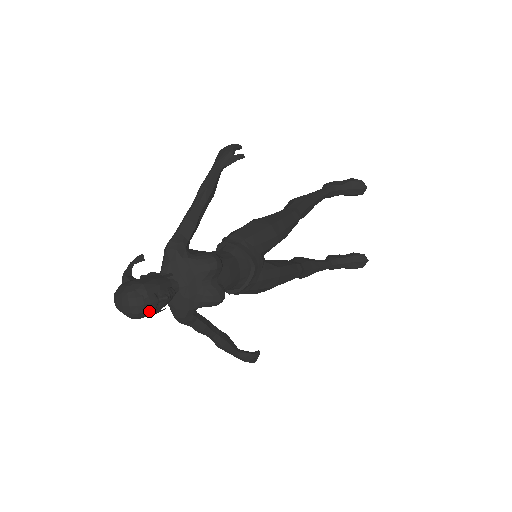
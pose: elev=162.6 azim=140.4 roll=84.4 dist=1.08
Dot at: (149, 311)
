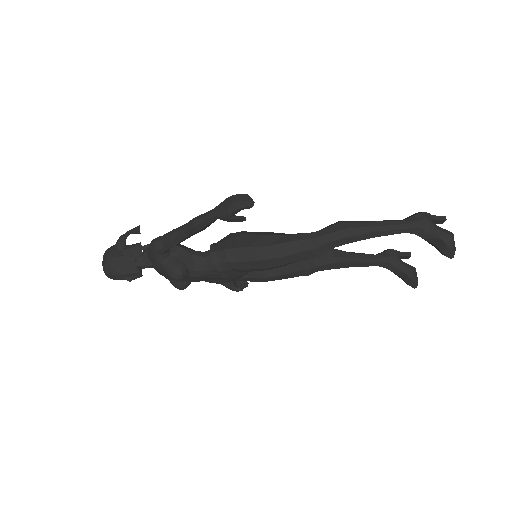
Dot at: occluded
